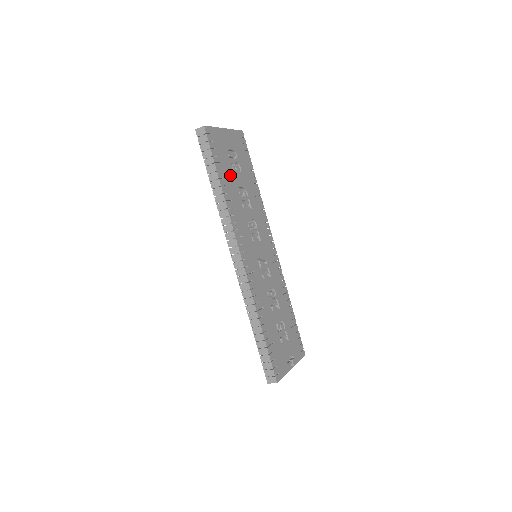
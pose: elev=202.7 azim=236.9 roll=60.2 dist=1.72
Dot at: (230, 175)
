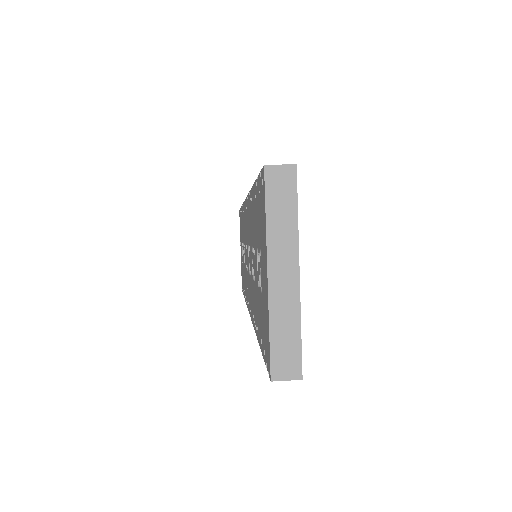
Dot at: occluded
